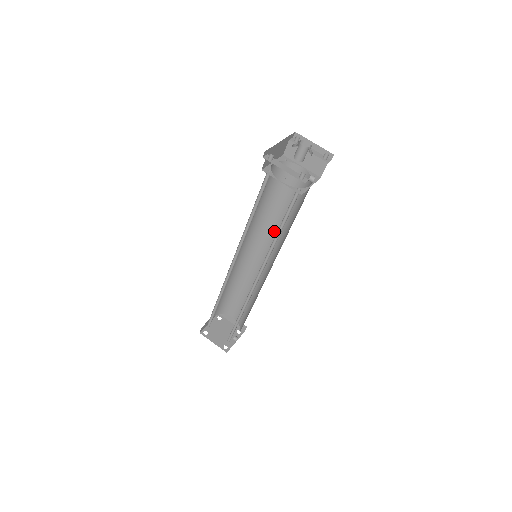
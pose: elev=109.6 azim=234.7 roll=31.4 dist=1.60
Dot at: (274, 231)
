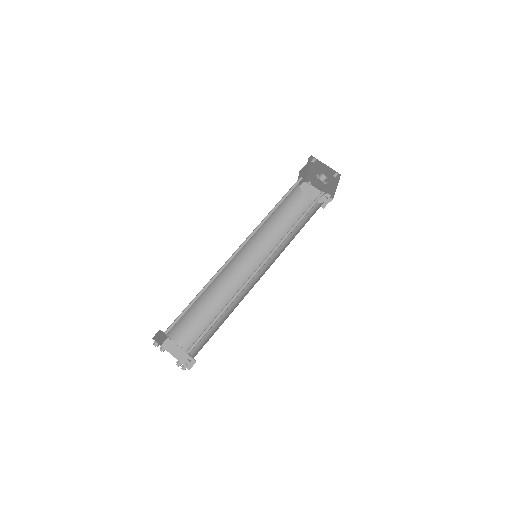
Dot at: (271, 247)
